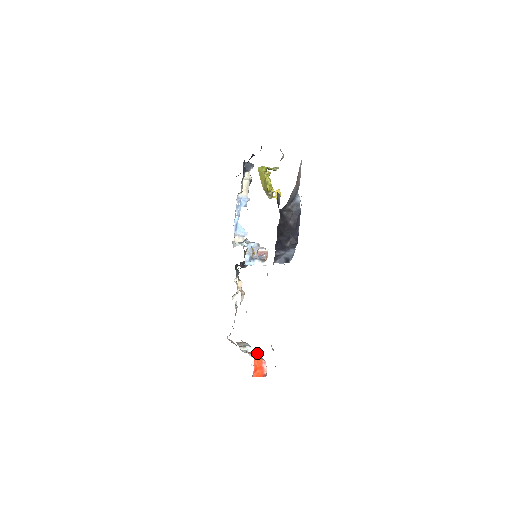
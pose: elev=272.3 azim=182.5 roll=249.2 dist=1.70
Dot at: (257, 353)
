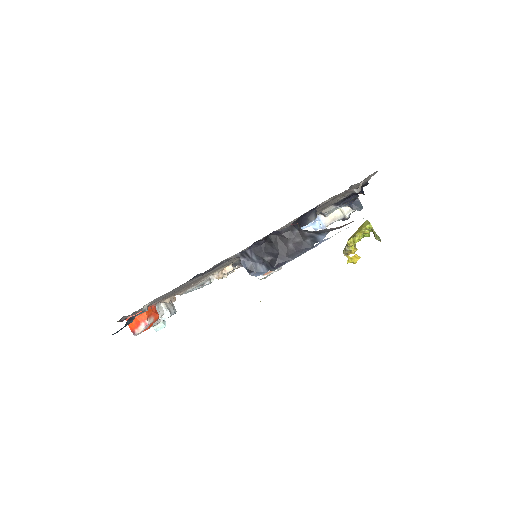
Dot at: (158, 316)
